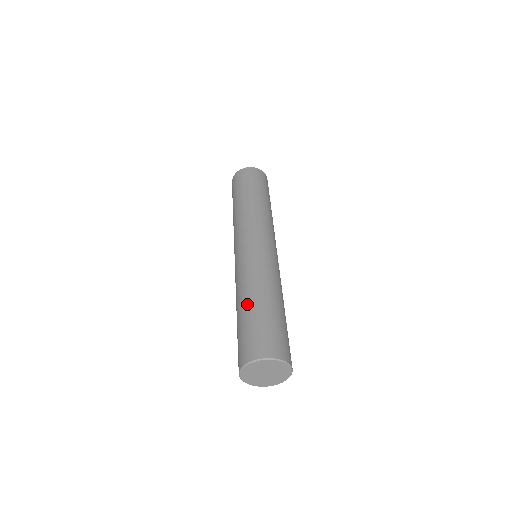
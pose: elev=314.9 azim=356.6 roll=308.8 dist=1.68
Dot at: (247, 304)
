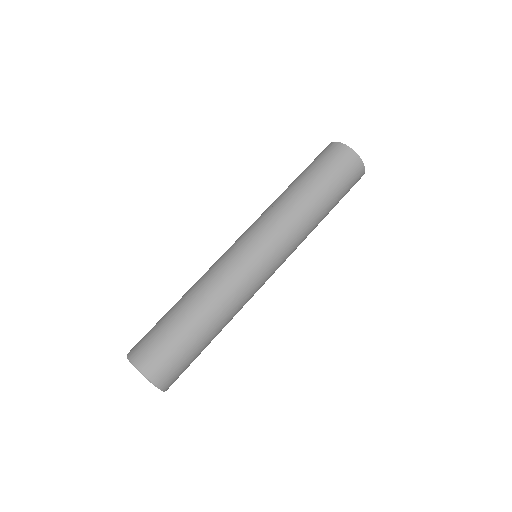
Dot at: (182, 307)
